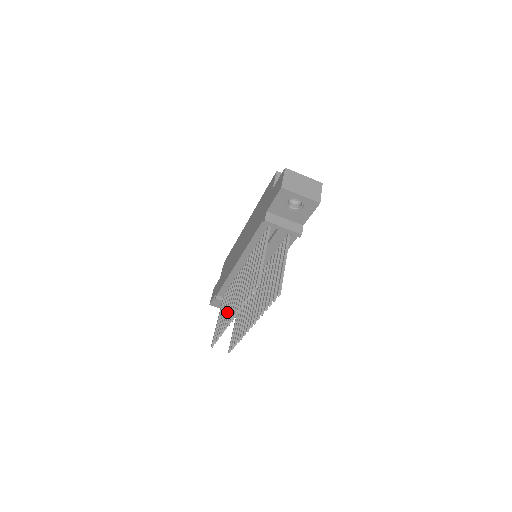
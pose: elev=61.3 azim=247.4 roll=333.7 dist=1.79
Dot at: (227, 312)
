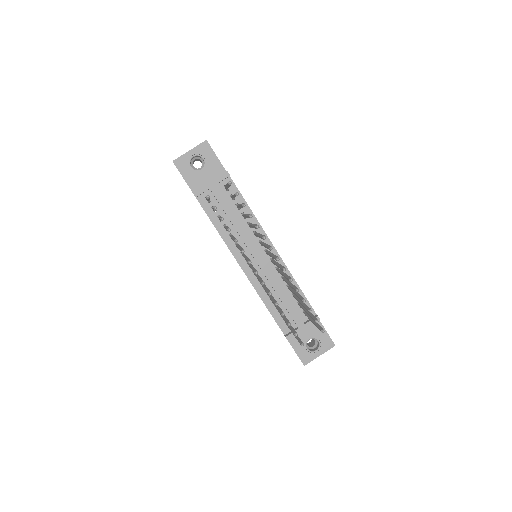
Dot at: (271, 298)
